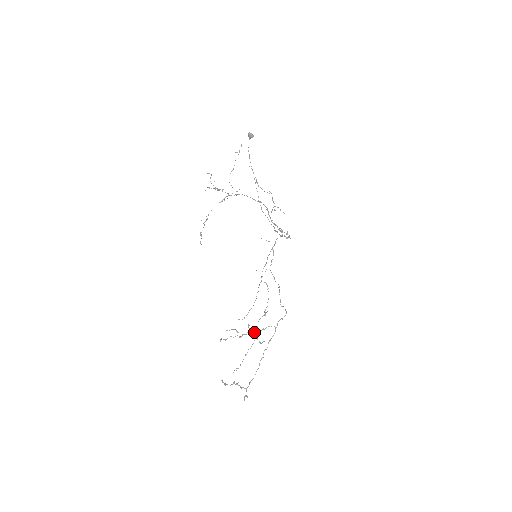
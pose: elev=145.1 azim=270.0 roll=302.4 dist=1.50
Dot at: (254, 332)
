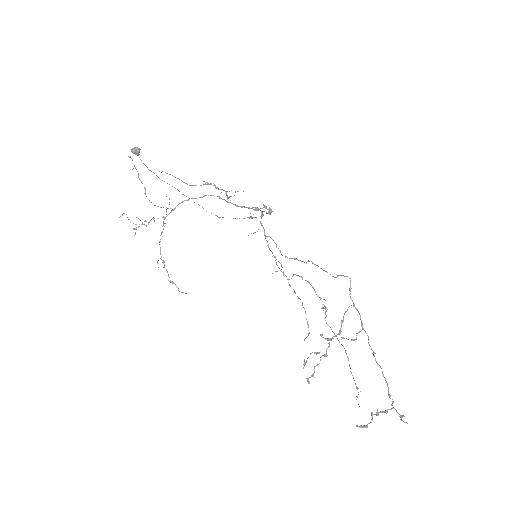
Dot at: (335, 335)
